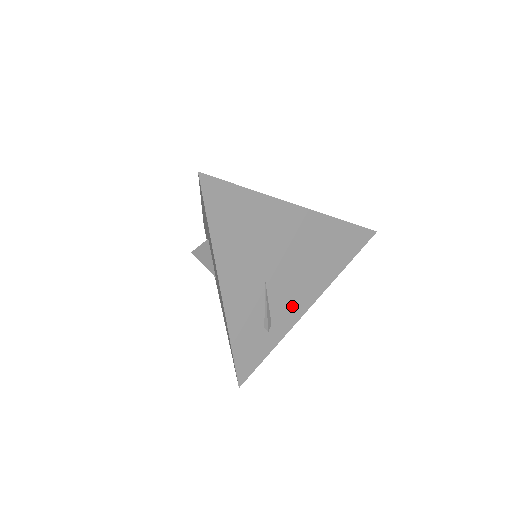
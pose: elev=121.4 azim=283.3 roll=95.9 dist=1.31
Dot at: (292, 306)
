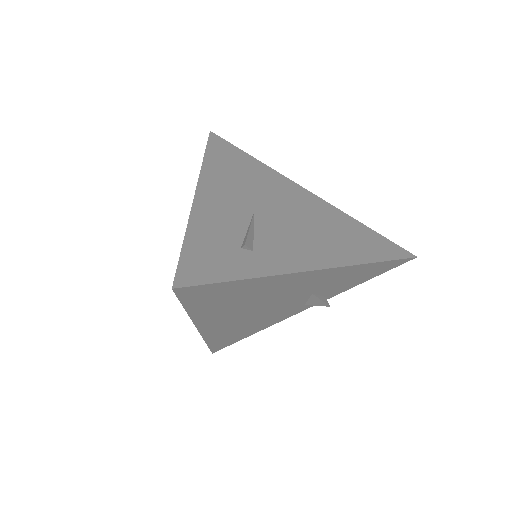
Dot at: (289, 253)
